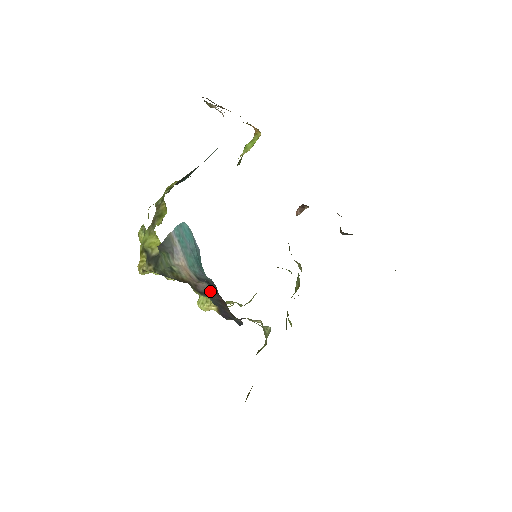
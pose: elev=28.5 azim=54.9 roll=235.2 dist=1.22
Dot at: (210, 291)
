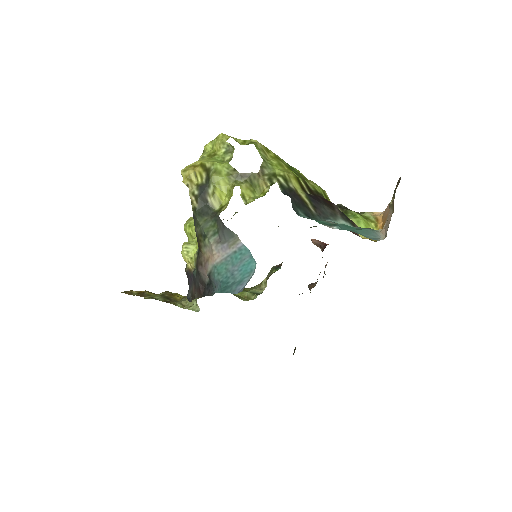
Dot at: (203, 281)
